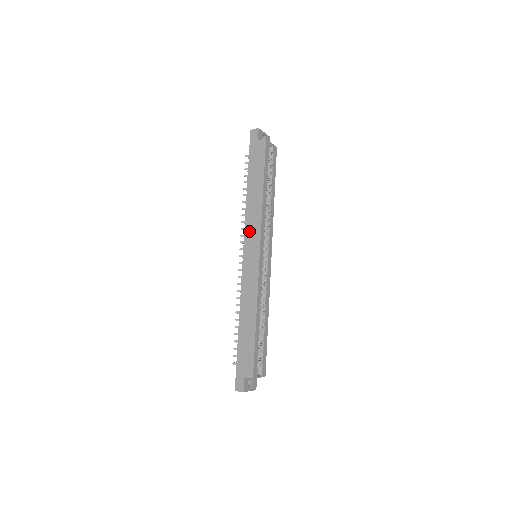
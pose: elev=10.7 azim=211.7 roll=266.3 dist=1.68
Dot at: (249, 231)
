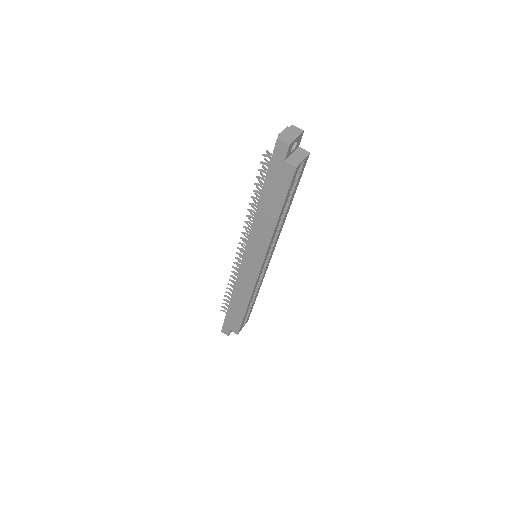
Dot at: (252, 246)
